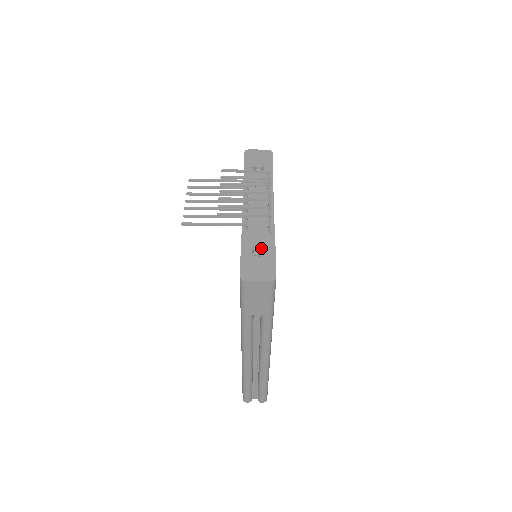
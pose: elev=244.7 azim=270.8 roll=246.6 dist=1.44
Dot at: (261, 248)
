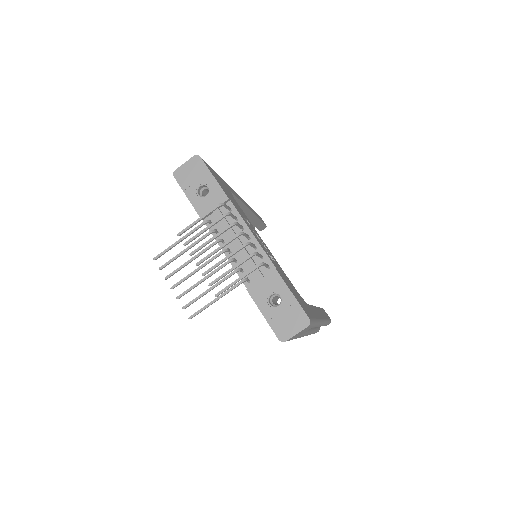
Dot at: (274, 294)
